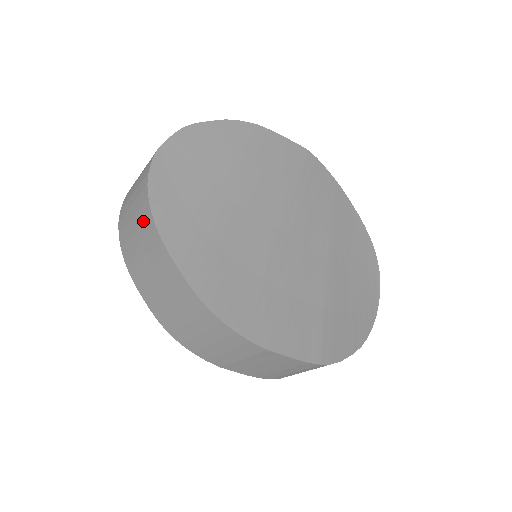
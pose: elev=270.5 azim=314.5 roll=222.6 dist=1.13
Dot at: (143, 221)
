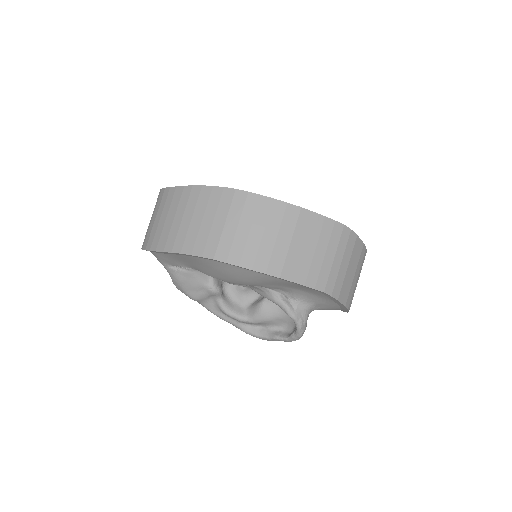
Dot at: (172, 201)
